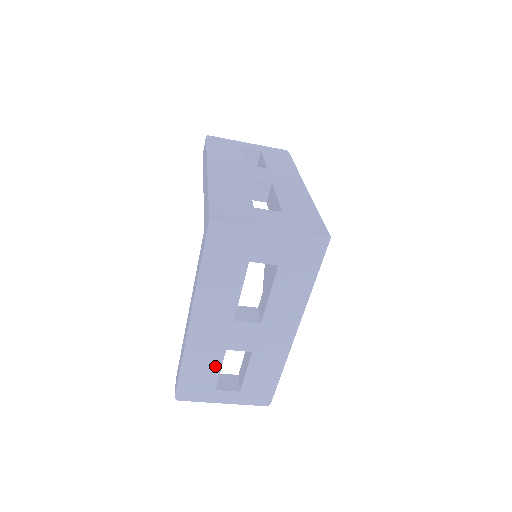
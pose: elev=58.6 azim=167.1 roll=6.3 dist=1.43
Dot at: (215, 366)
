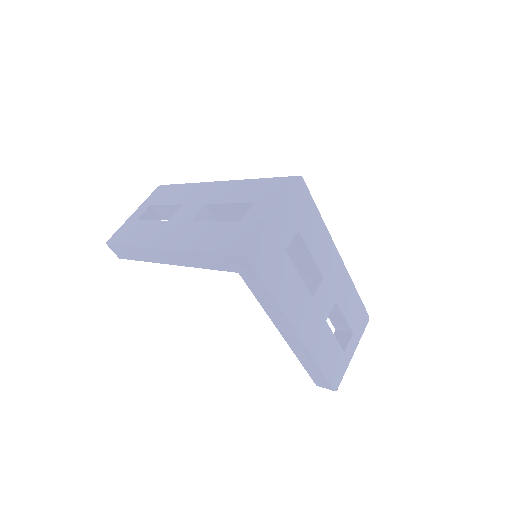
Dot at: (331, 339)
